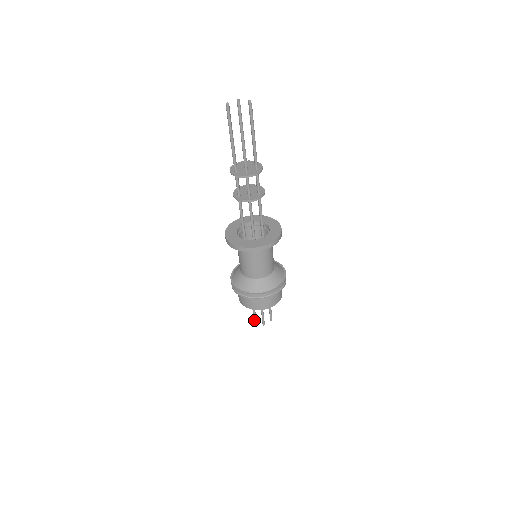
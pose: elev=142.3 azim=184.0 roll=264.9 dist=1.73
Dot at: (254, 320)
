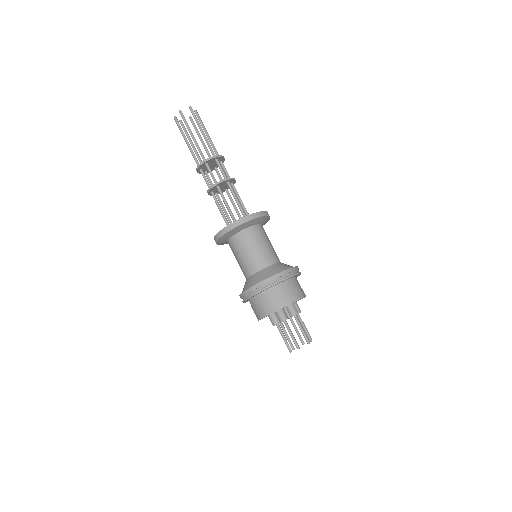
Dot at: (287, 347)
